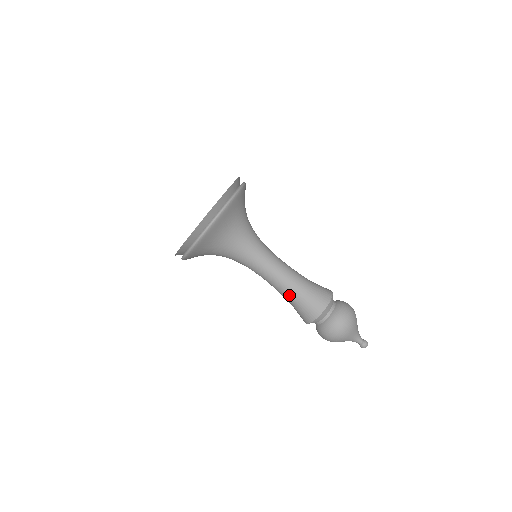
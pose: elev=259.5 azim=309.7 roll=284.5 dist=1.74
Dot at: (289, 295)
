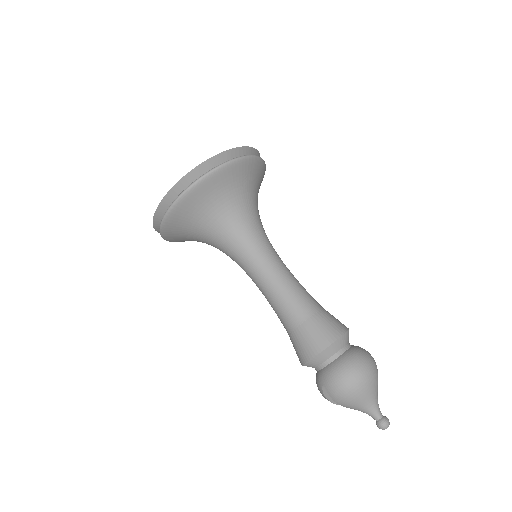
Dot at: (295, 307)
